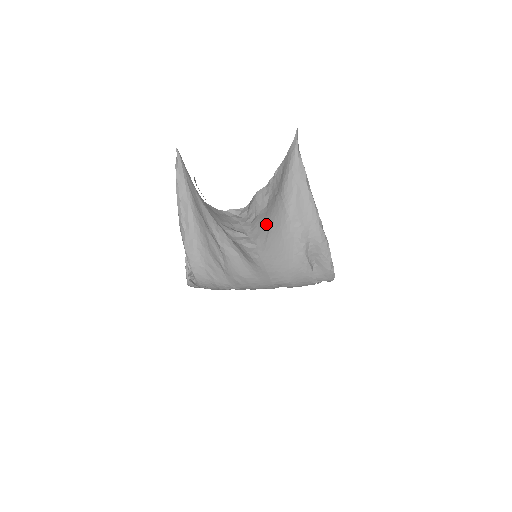
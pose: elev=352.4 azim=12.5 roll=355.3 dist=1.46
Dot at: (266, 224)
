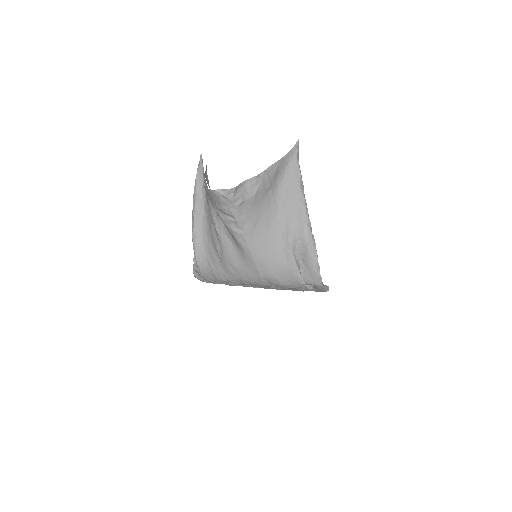
Dot at: (255, 213)
